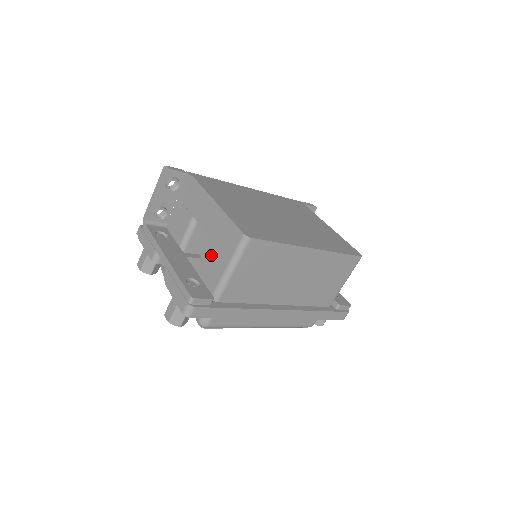
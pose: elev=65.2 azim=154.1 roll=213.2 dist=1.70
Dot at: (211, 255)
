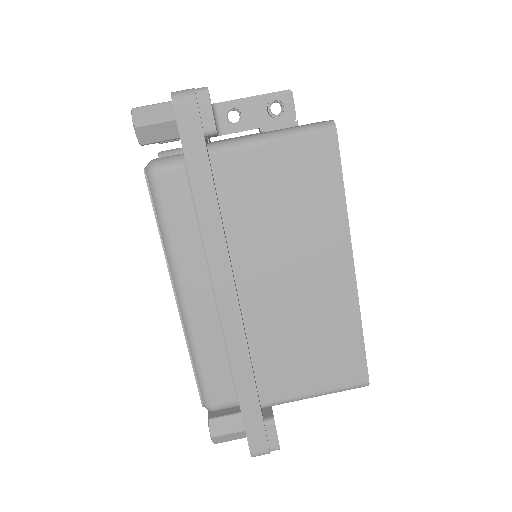
Dot at: occluded
